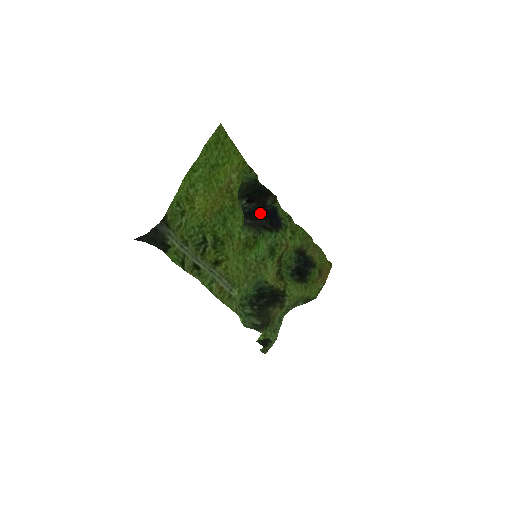
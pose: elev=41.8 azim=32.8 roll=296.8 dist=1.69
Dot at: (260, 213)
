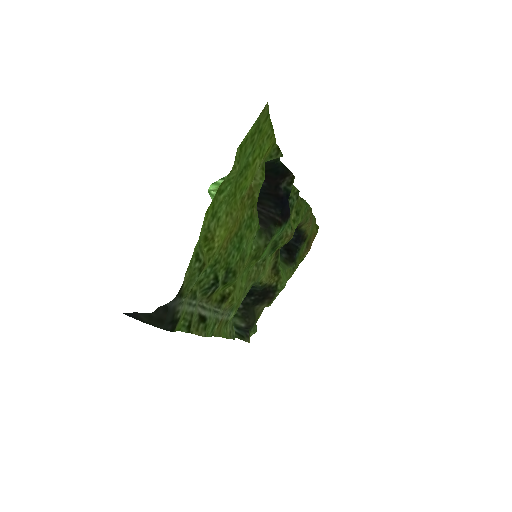
Dot at: (269, 197)
